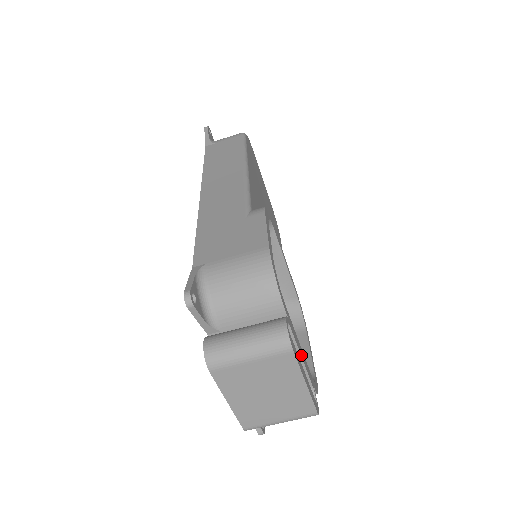
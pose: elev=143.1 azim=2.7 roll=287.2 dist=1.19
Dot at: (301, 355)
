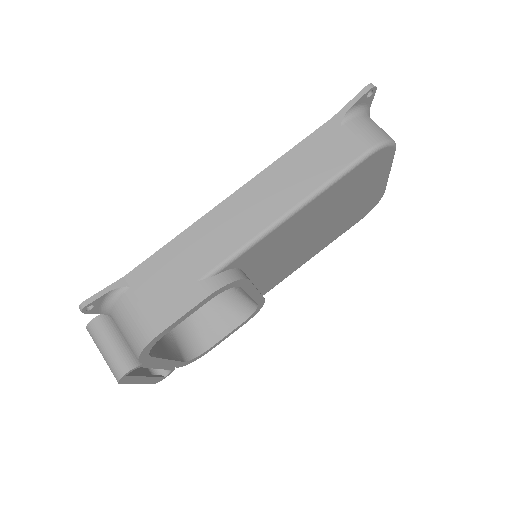
Dot at: (158, 367)
